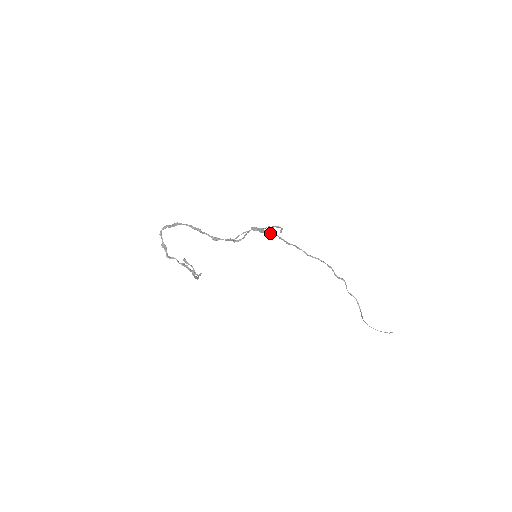
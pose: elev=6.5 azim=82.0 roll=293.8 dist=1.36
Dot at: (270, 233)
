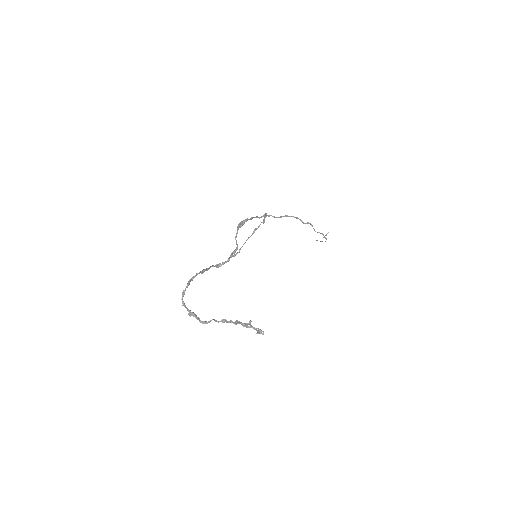
Dot at: occluded
